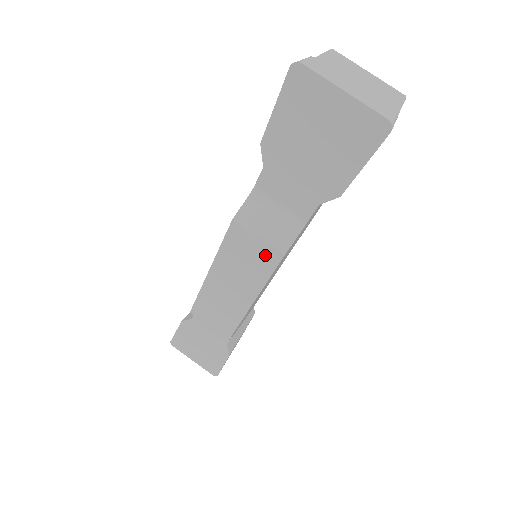
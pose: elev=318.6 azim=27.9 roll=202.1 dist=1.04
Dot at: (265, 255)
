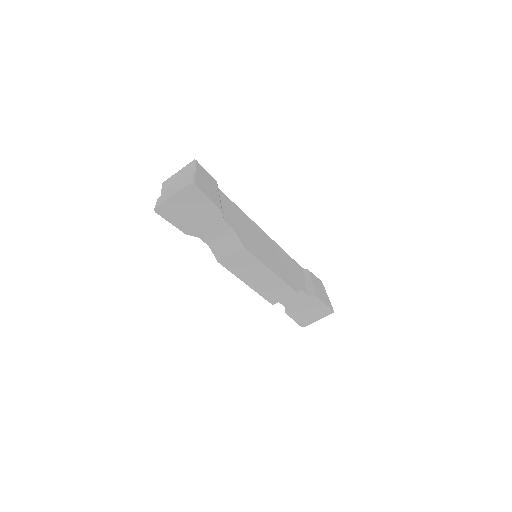
Dot at: (241, 255)
